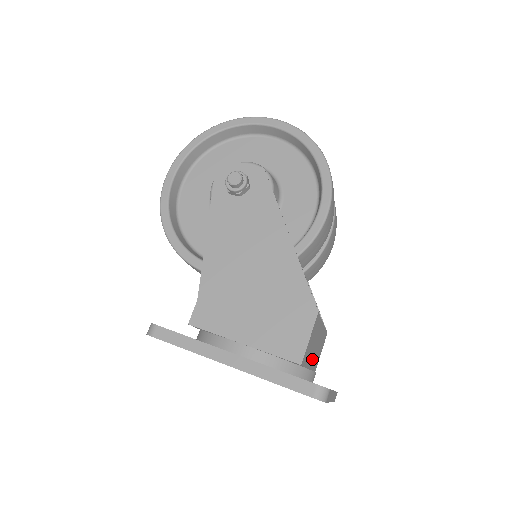
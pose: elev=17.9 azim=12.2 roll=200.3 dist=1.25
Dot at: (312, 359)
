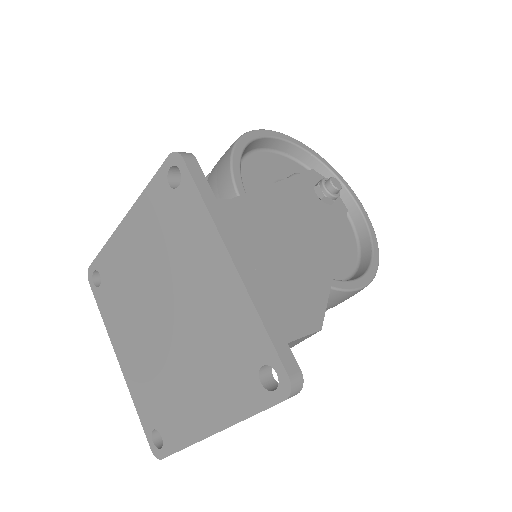
Dot at: occluded
